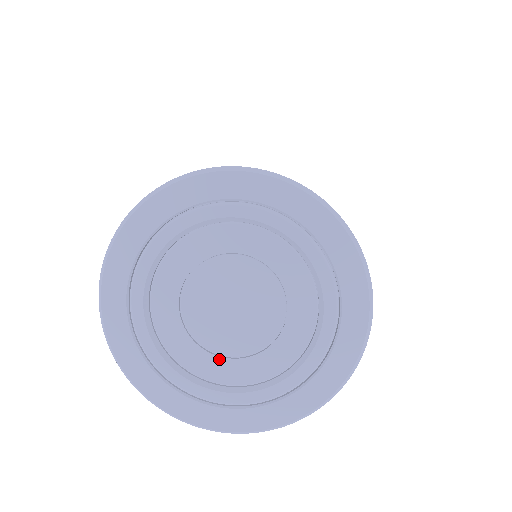
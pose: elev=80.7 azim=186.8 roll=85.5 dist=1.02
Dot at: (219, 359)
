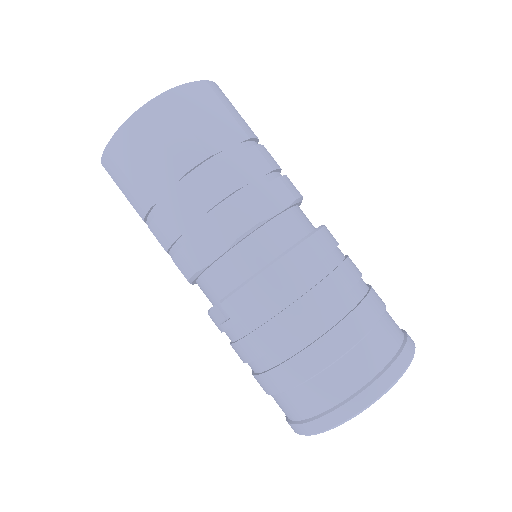
Dot at: occluded
